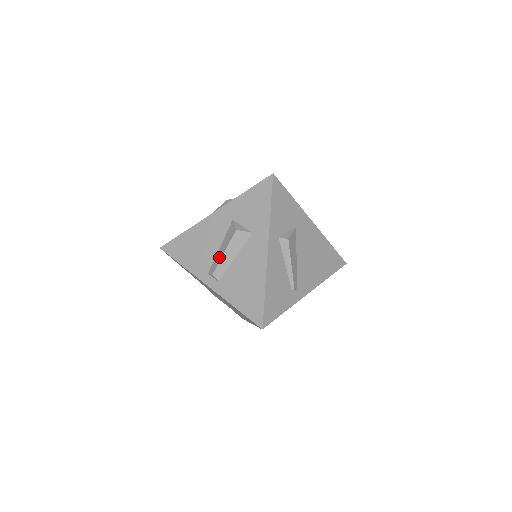
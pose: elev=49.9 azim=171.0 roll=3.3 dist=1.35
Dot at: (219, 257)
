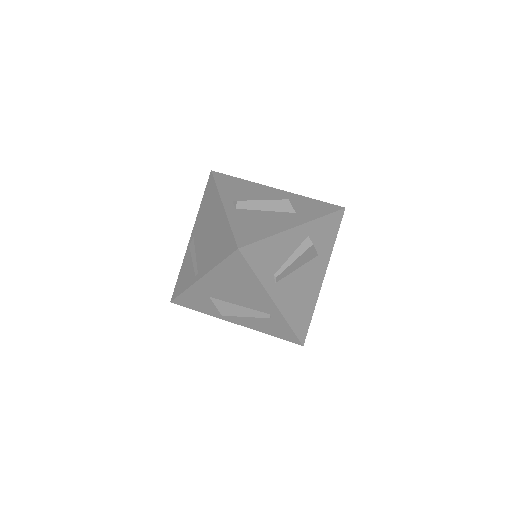
Dot at: (255, 200)
